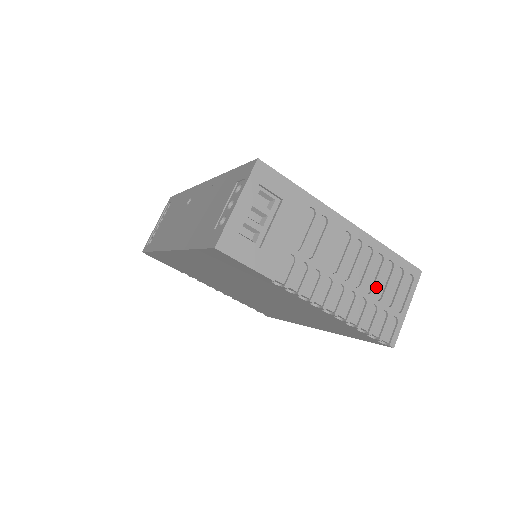
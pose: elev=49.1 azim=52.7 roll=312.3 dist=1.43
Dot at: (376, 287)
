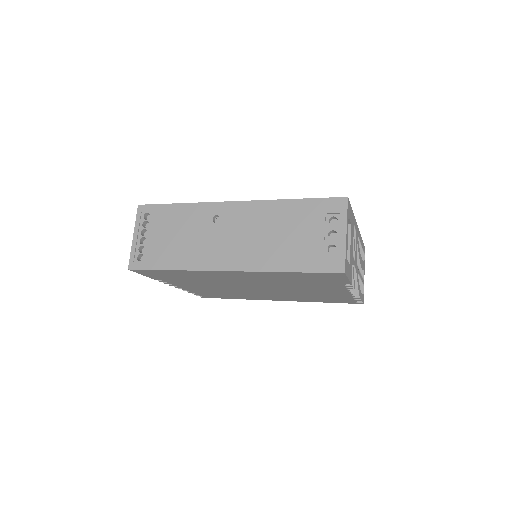
Dot at: occluded
